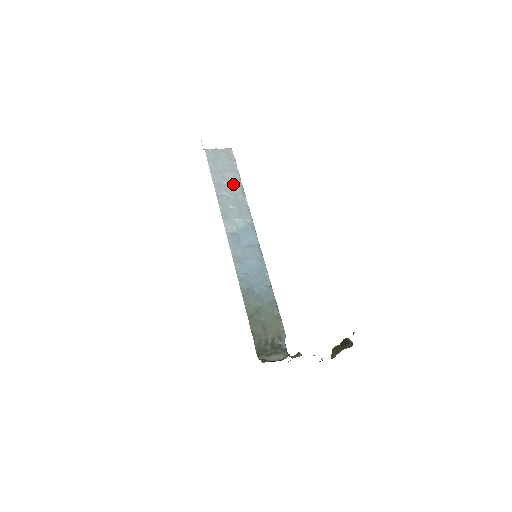
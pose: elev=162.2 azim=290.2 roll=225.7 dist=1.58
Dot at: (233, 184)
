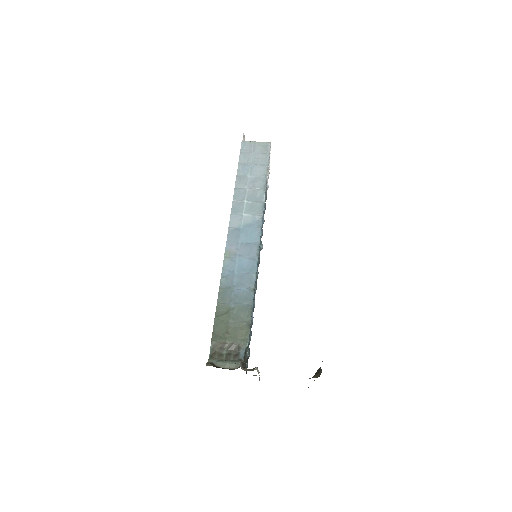
Dot at: (257, 178)
